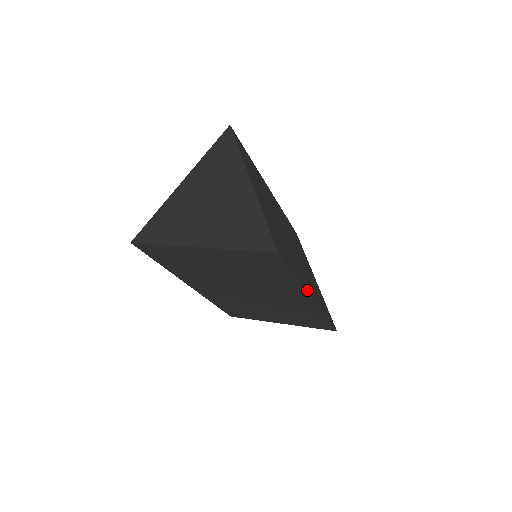
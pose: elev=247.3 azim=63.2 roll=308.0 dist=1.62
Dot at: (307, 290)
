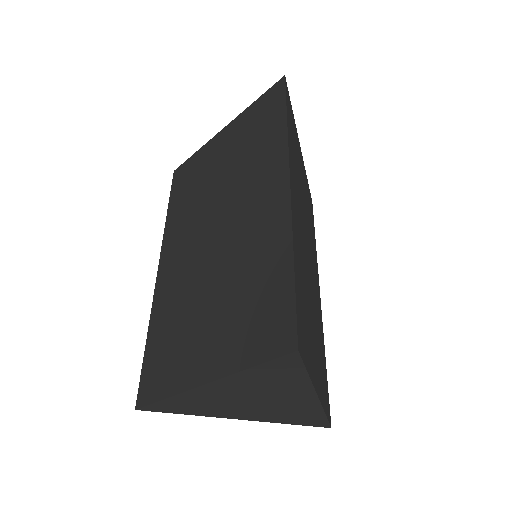
Dot at: (321, 316)
